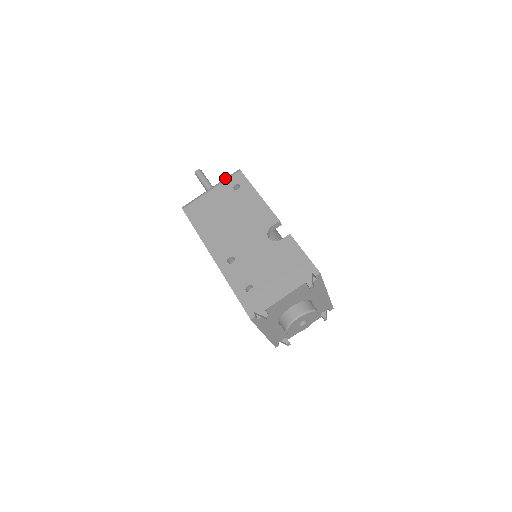
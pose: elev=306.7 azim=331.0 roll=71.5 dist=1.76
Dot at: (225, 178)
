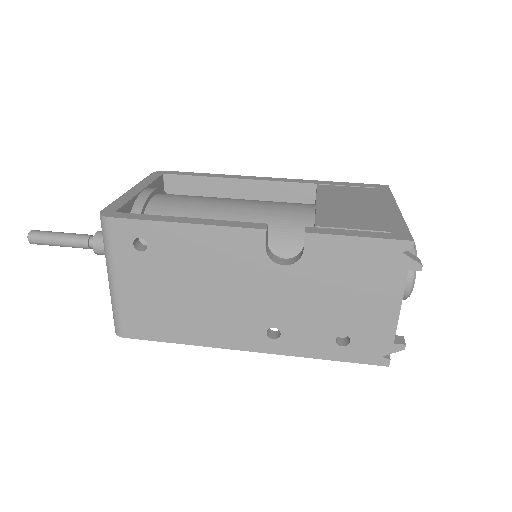
Dot at: (104, 248)
